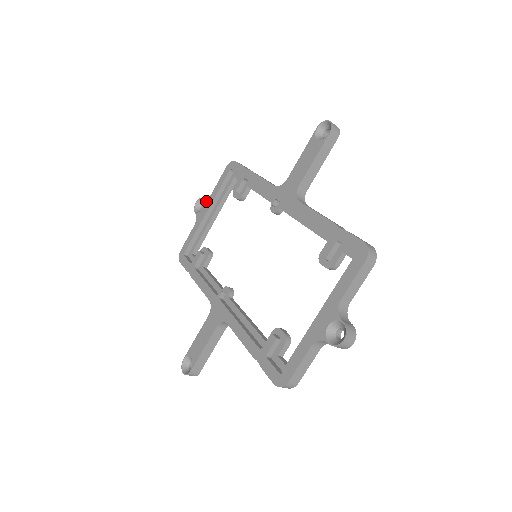
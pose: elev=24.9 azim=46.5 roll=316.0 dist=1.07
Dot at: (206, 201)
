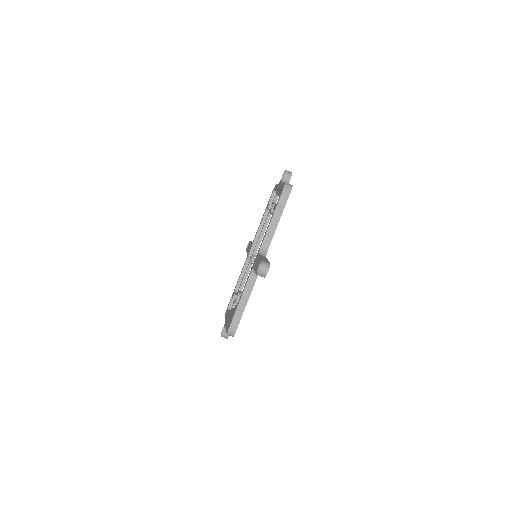
Dot at: occluded
